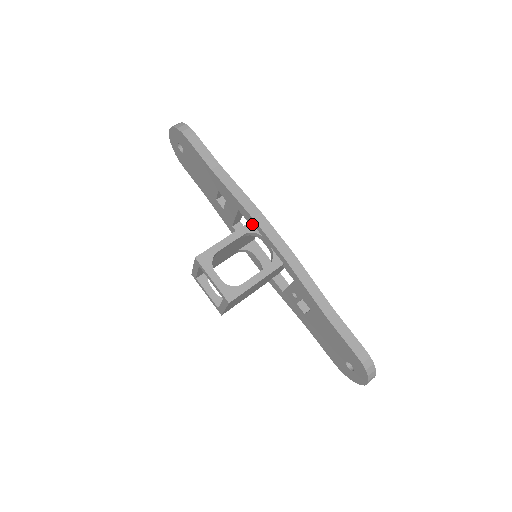
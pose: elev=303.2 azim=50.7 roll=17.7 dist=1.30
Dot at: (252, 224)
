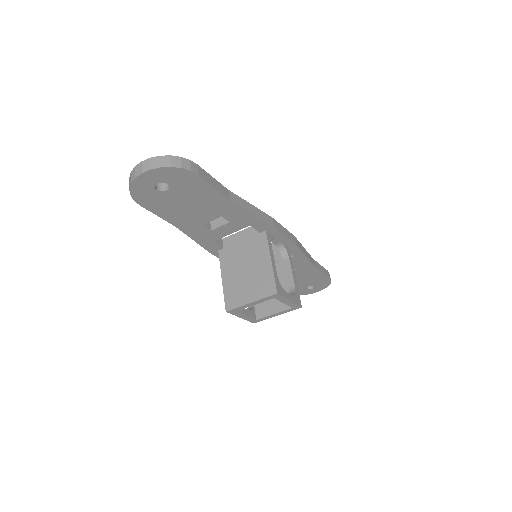
Dot at: (267, 232)
